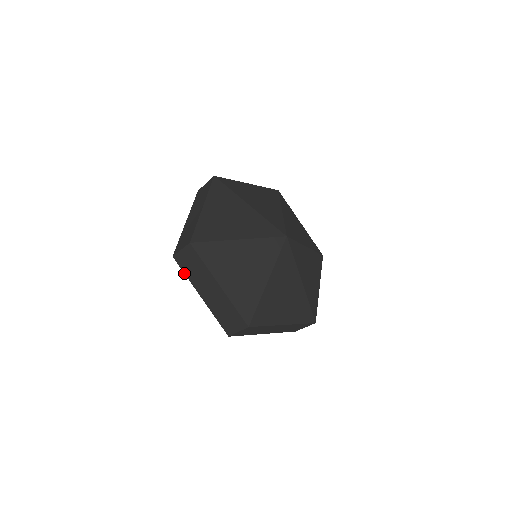
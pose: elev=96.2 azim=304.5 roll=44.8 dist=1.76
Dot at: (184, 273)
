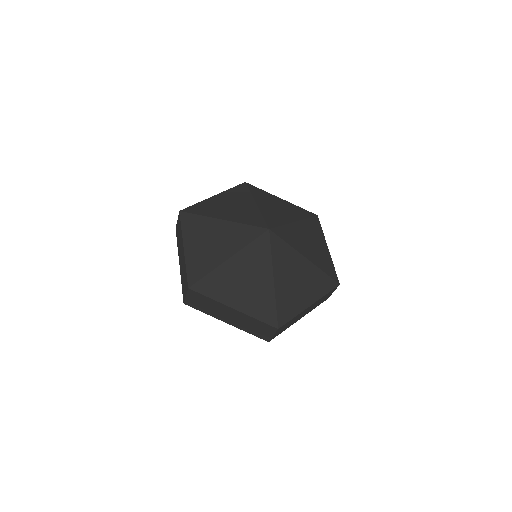
Dot at: occluded
